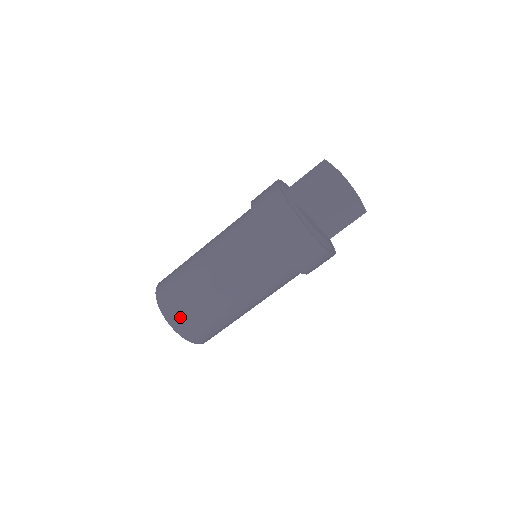
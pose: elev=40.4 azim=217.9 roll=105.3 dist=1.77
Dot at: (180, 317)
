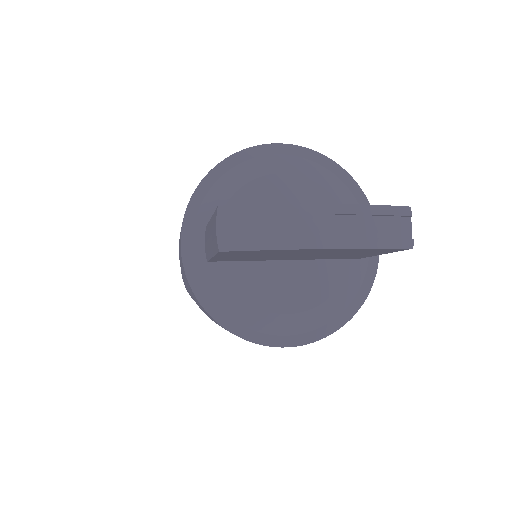
Dot at: occluded
